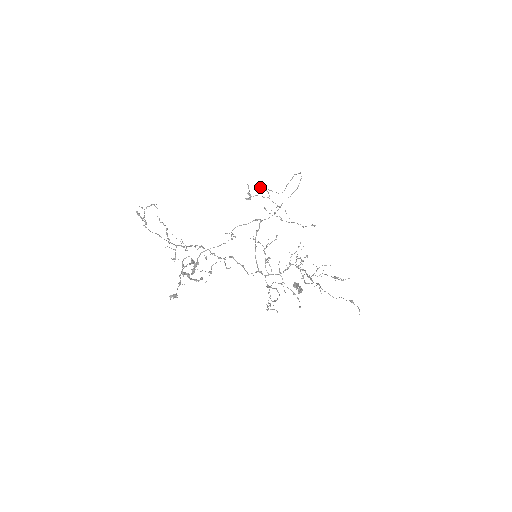
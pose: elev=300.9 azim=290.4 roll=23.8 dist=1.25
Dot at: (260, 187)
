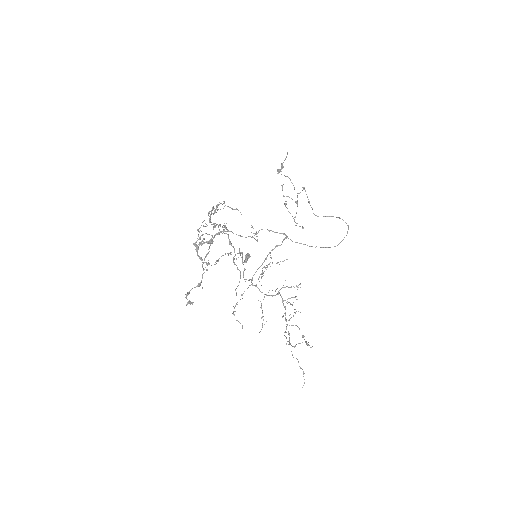
Dot at: (303, 188)
